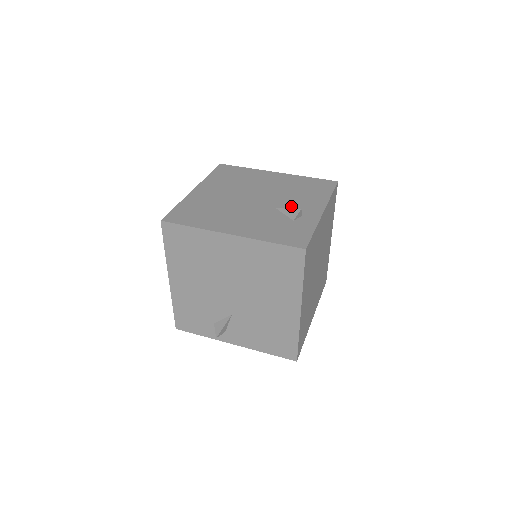
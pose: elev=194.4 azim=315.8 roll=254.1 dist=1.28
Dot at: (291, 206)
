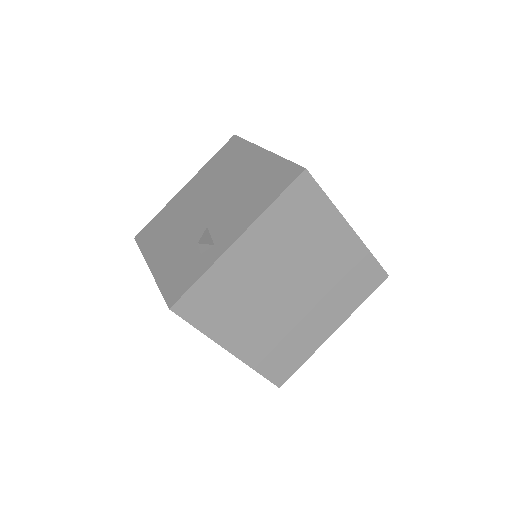
Dot at: (220, 225)
